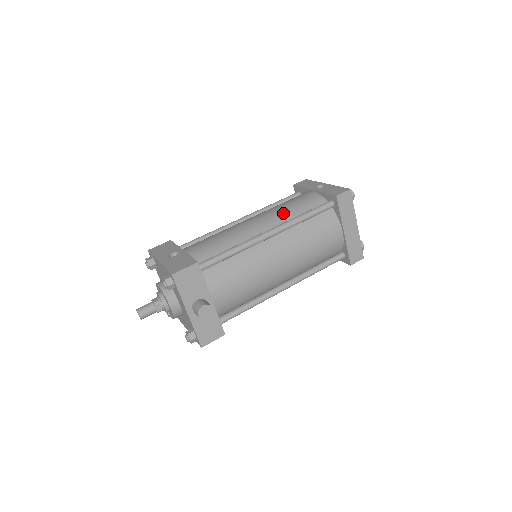
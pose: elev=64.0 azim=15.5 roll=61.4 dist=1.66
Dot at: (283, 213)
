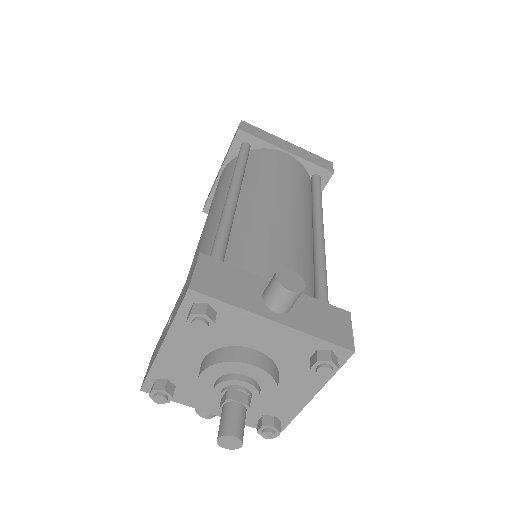
Dot at: (220, 191)
